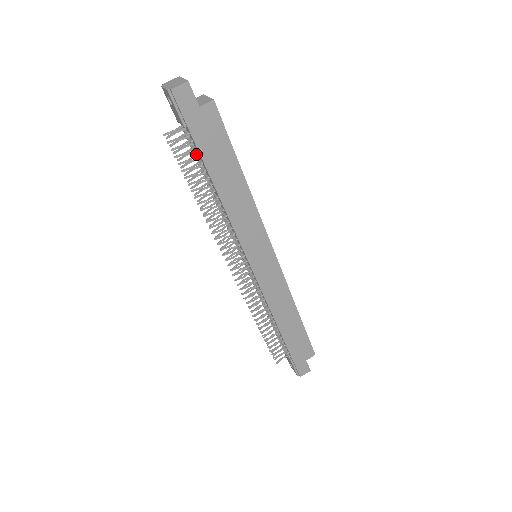
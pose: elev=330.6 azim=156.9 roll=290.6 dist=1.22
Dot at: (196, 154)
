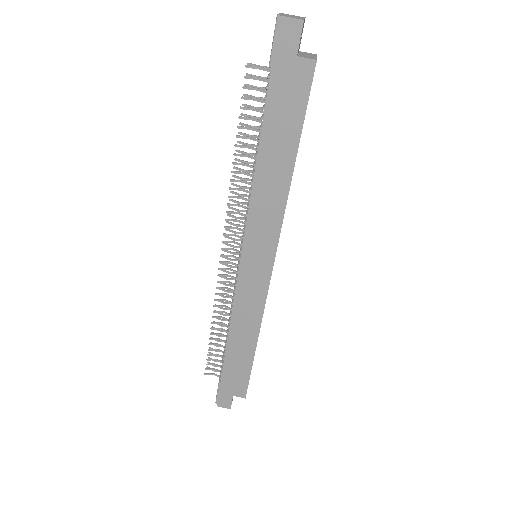
Dot at: (264, 105)
